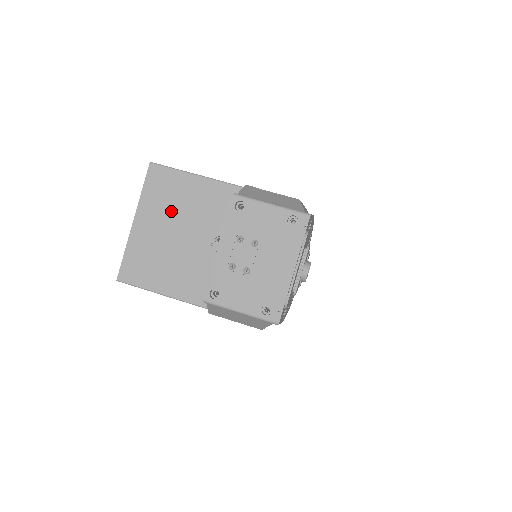
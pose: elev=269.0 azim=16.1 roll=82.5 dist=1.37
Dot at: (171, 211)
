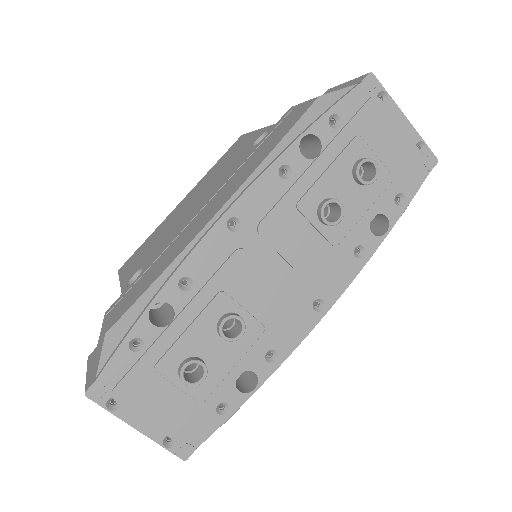
Dot at: occluded
